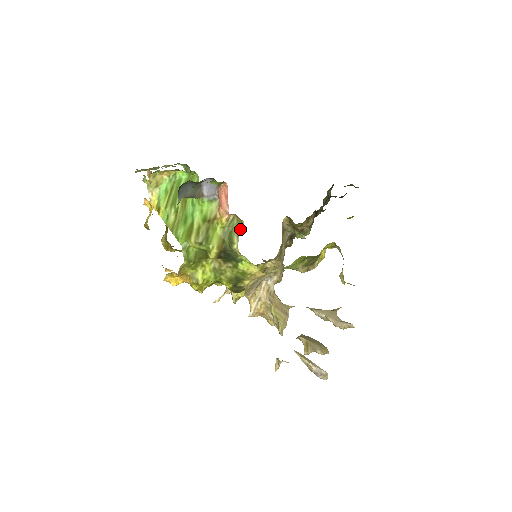
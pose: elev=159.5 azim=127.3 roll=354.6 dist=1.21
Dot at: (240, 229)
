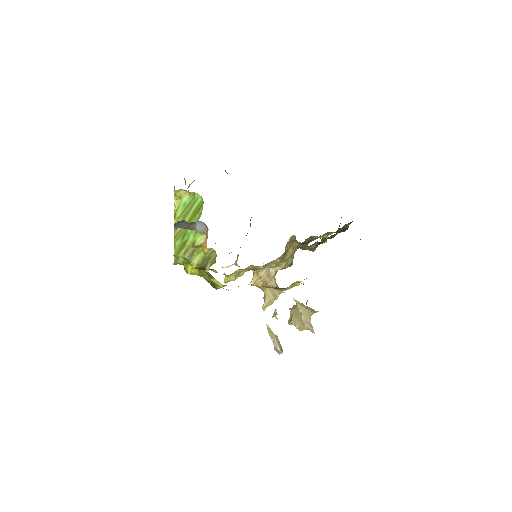
Dot at: (213, 262)
